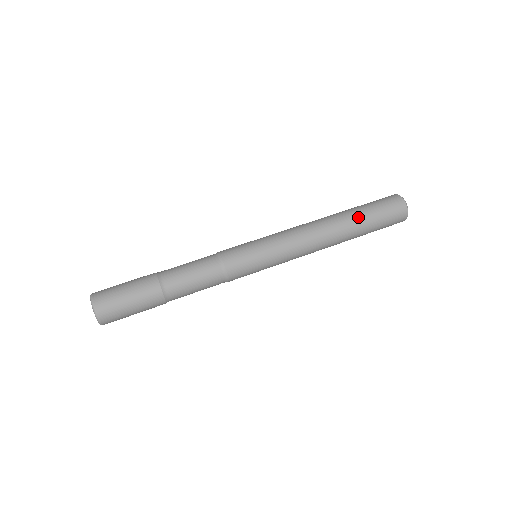
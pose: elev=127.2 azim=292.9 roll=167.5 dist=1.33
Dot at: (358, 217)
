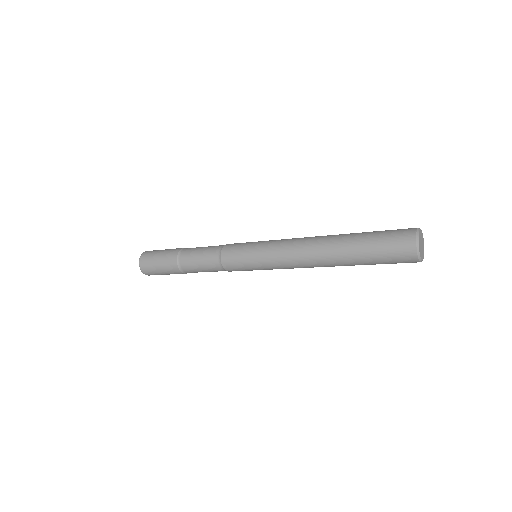
Dot at: (352, 243)
